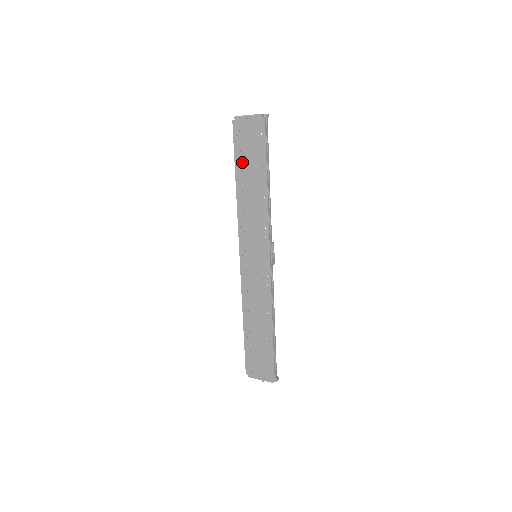
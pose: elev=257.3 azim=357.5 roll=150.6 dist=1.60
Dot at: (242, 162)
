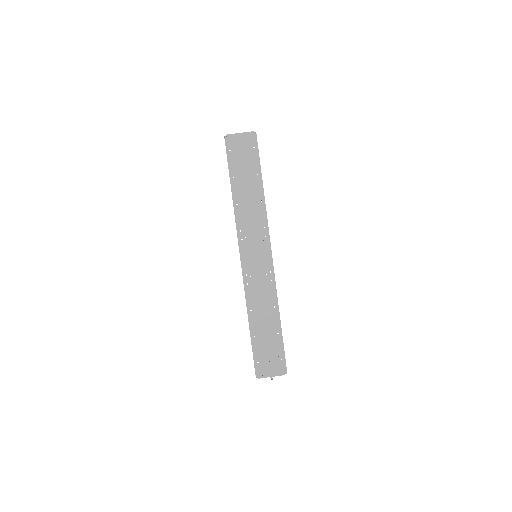
Dot at: (237, 173)
